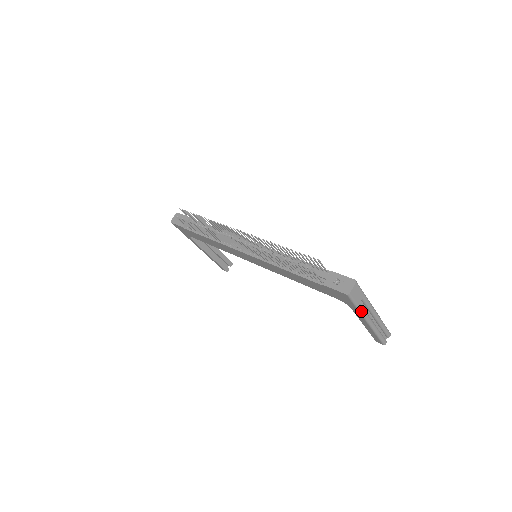
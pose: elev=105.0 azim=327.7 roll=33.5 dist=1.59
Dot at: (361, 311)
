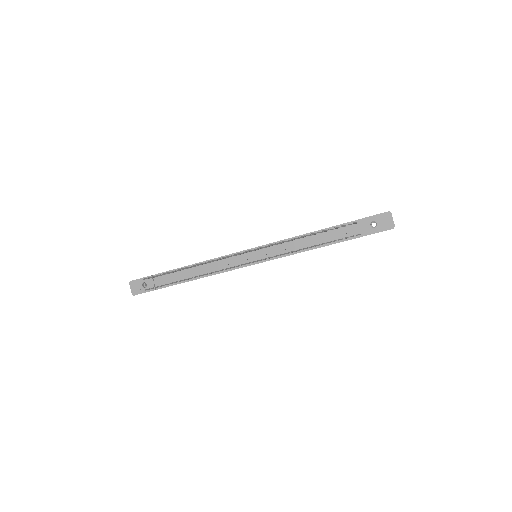
Dot at: occluded
